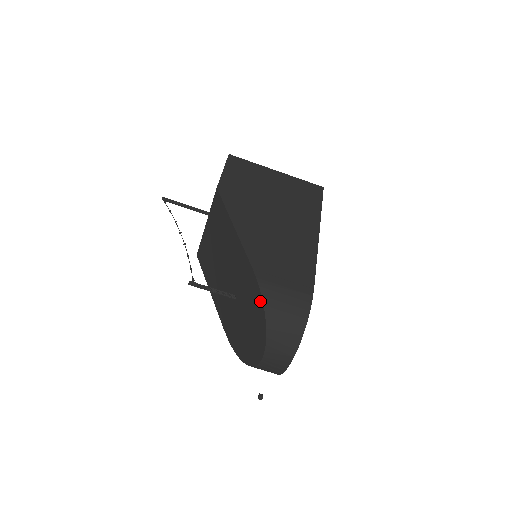
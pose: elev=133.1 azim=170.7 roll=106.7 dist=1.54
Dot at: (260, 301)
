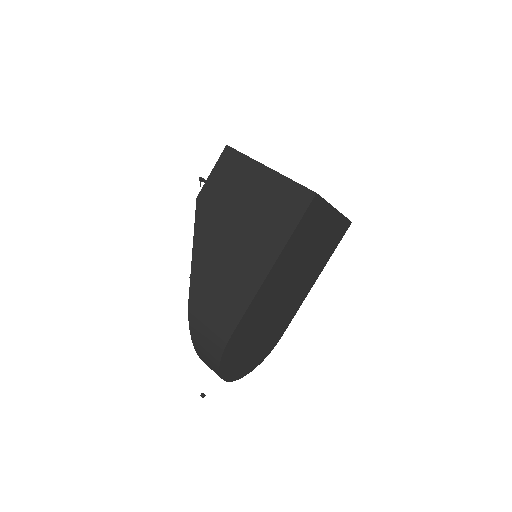
Dot at: occluded
